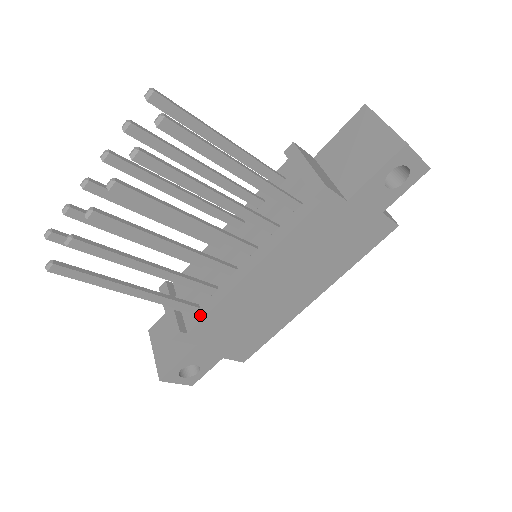
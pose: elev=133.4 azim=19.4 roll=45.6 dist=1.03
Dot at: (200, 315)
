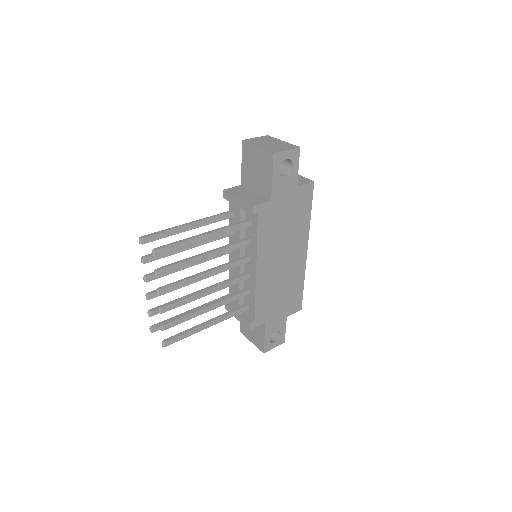
Dot at: (252, 308)
